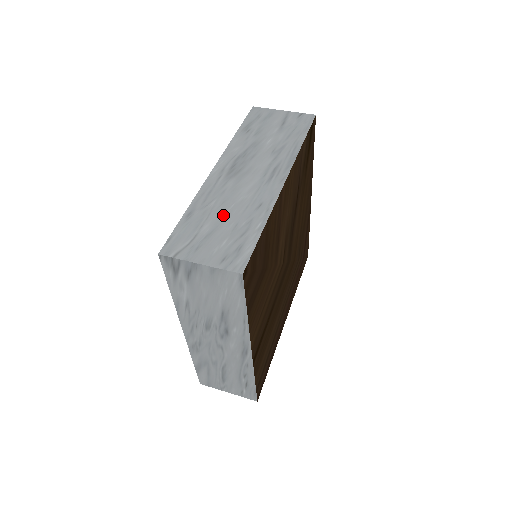
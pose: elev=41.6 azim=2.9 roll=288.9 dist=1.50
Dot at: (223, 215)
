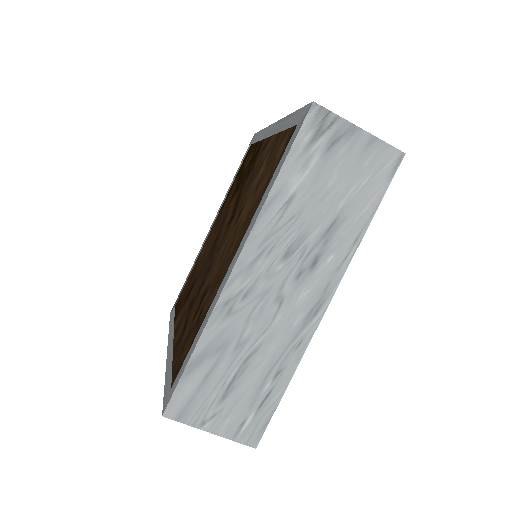
Dot at: occluded
